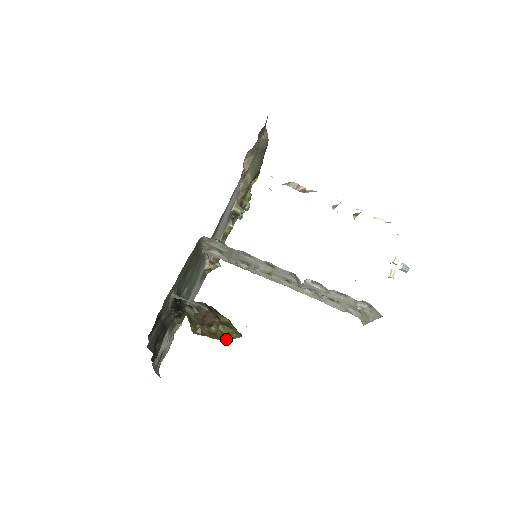
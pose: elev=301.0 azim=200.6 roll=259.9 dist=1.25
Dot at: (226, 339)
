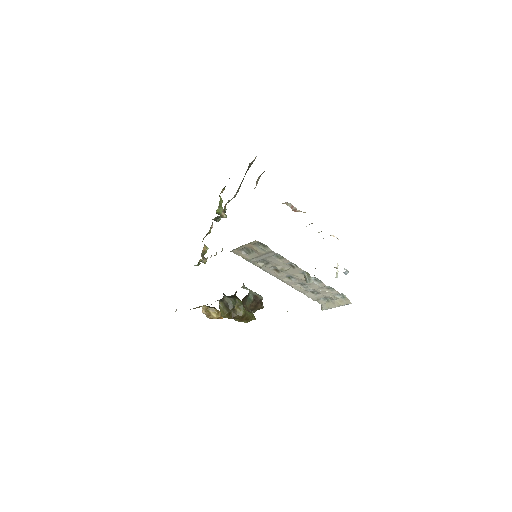
Dot at: (247, 321)
